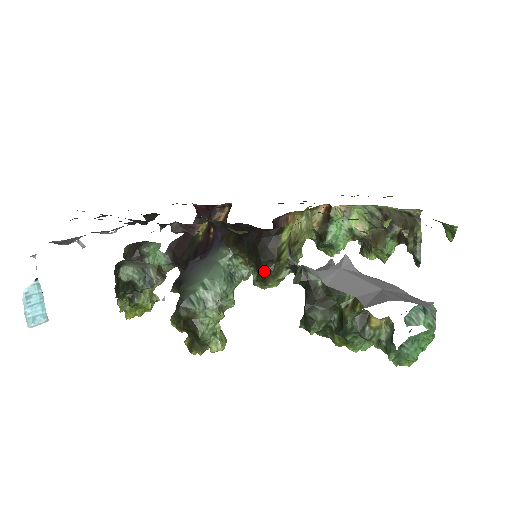
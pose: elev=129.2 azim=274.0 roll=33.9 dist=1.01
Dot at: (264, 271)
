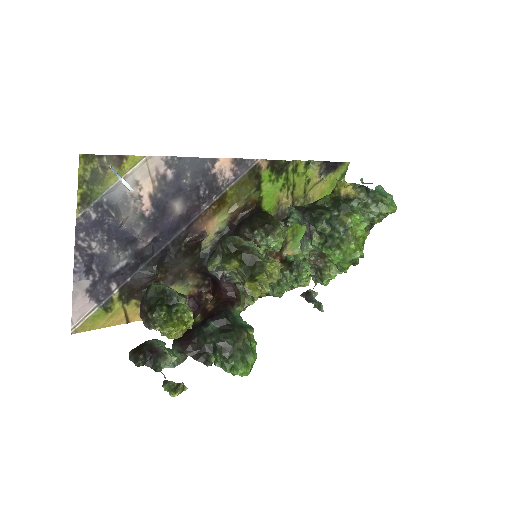
Dot at: (268, 223)
